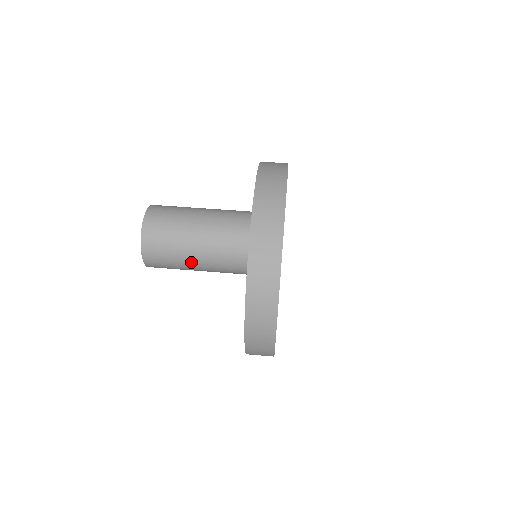
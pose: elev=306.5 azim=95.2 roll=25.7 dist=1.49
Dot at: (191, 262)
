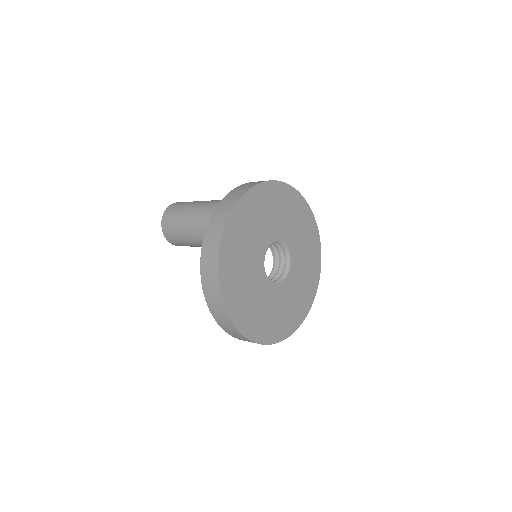
Dot at: (184, 230)
